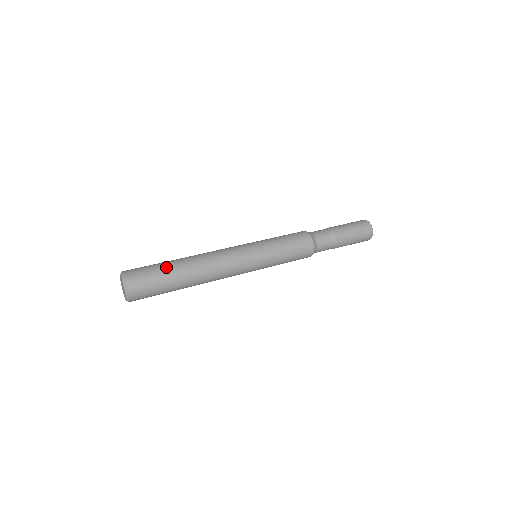
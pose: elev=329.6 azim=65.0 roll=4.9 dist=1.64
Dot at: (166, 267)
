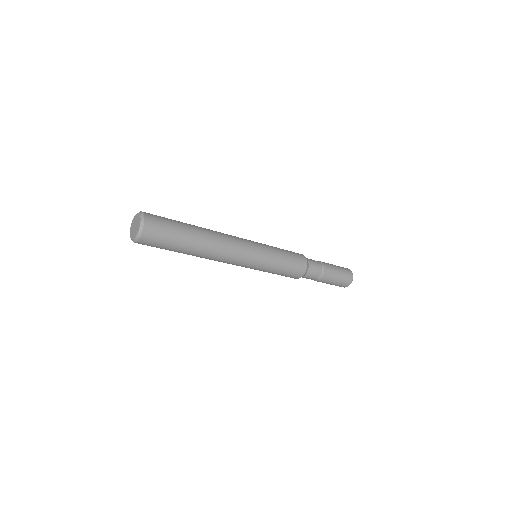
Dot at: (179, 221)
